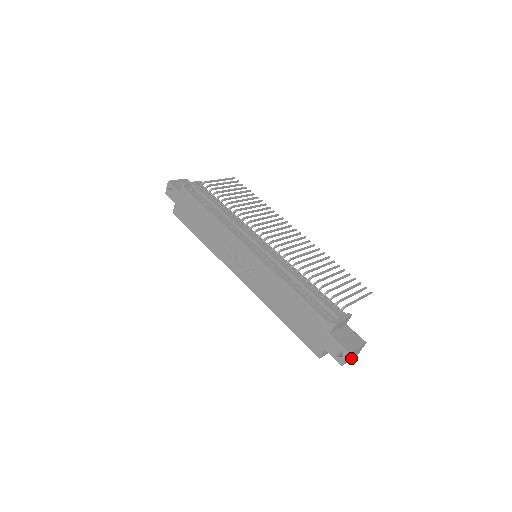
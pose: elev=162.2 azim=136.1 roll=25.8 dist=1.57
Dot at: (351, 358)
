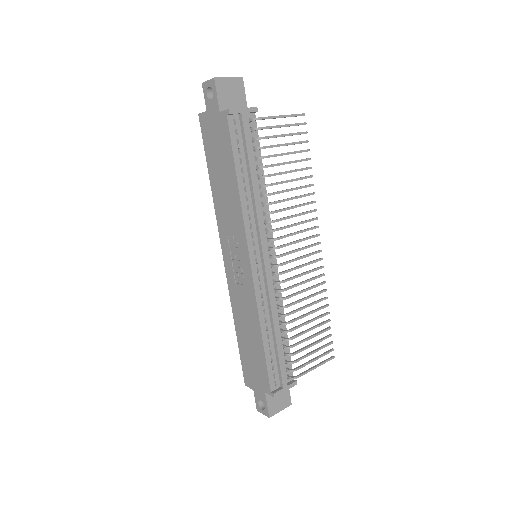
Dot at: occluded
